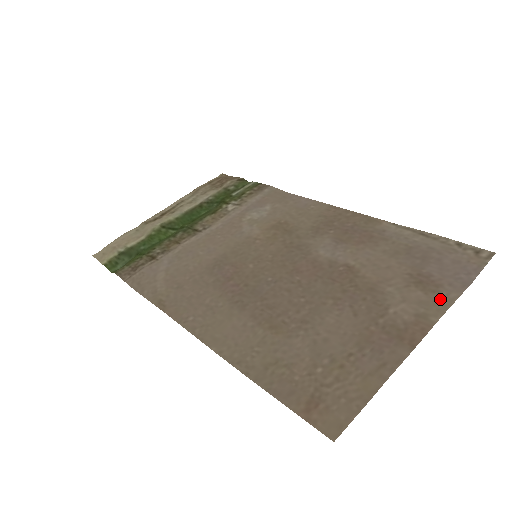
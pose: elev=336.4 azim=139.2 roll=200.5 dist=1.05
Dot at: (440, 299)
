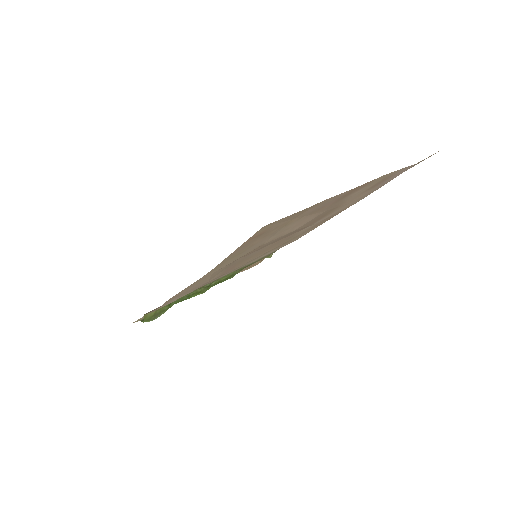
Dot at: (387, 176)
